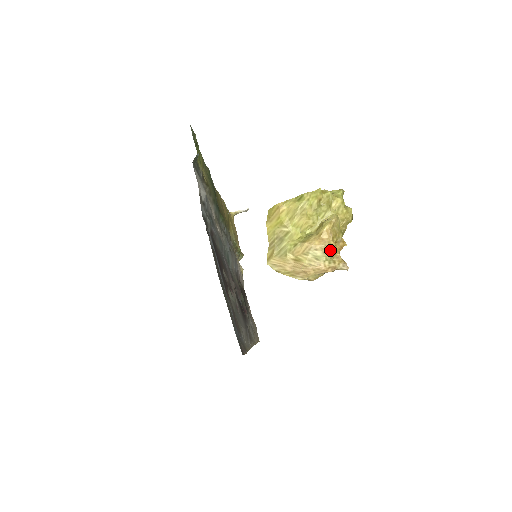
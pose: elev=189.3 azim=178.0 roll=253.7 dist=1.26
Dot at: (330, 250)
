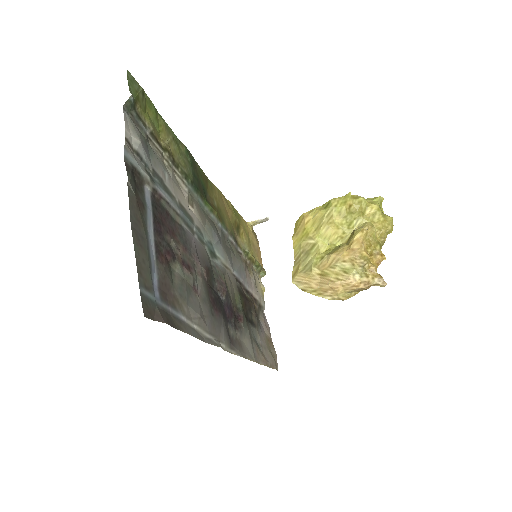
Dot at: (361, 261)
